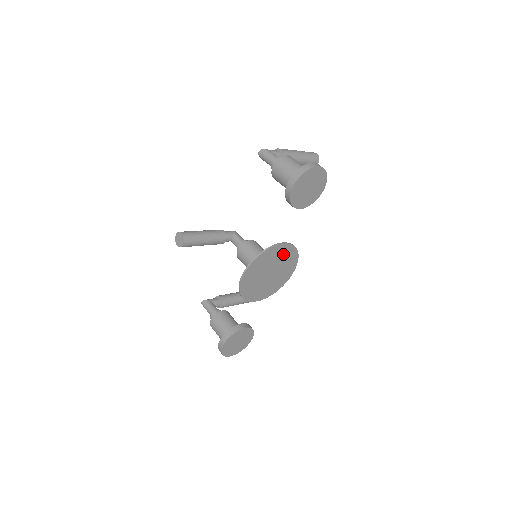
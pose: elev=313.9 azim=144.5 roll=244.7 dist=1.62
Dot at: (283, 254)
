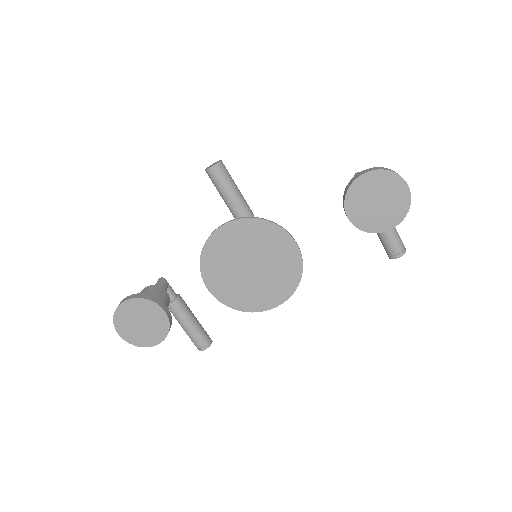
Dot at: (284, 260)
